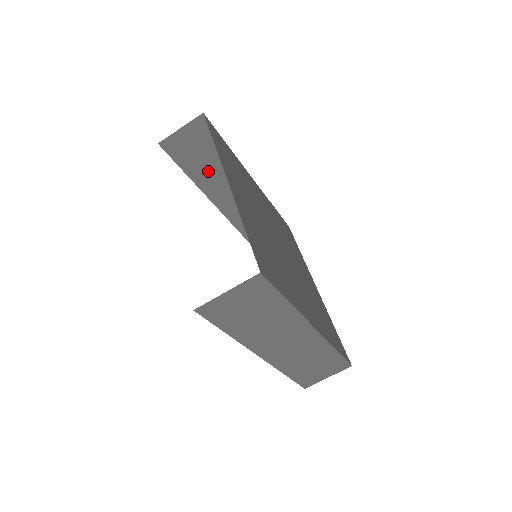
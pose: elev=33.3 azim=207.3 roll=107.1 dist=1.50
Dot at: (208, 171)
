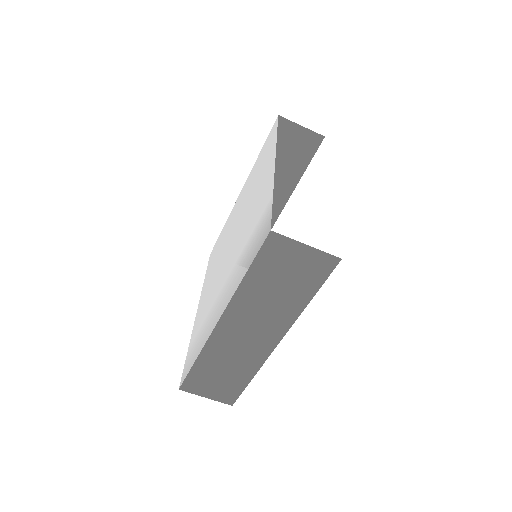
Dot at: occluded
